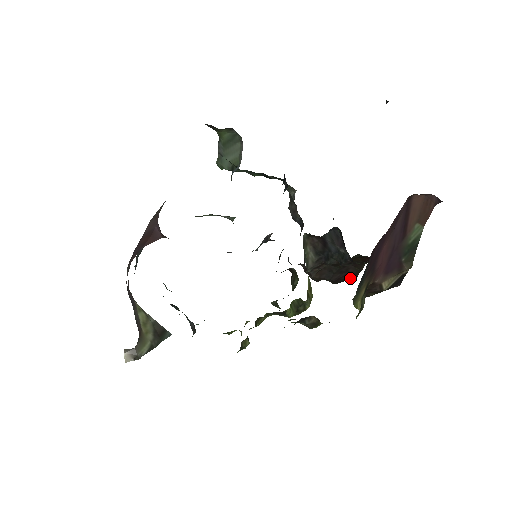
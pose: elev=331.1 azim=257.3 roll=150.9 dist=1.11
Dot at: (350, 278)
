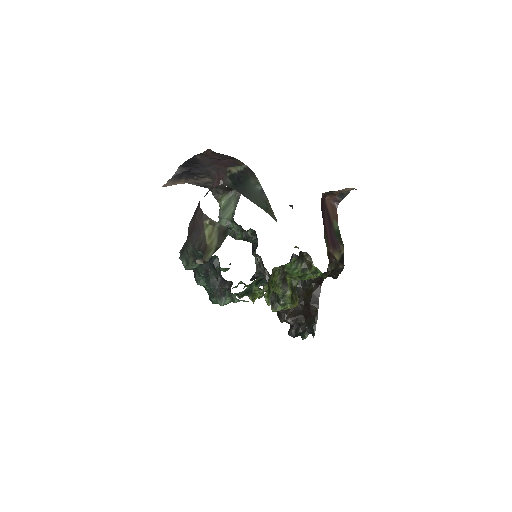
Dot at: (313, 321)
